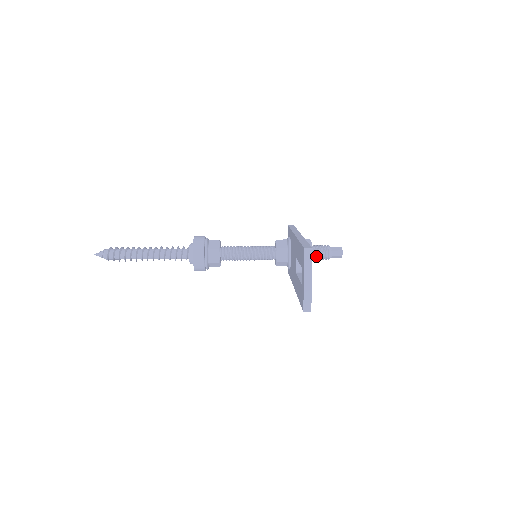
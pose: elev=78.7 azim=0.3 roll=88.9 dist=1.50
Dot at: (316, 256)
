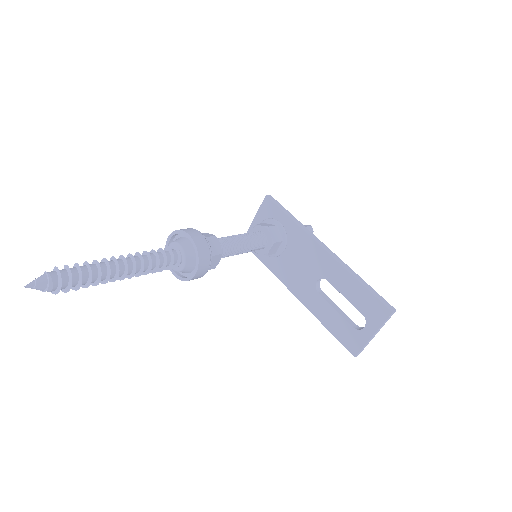
Dot at: occluded
